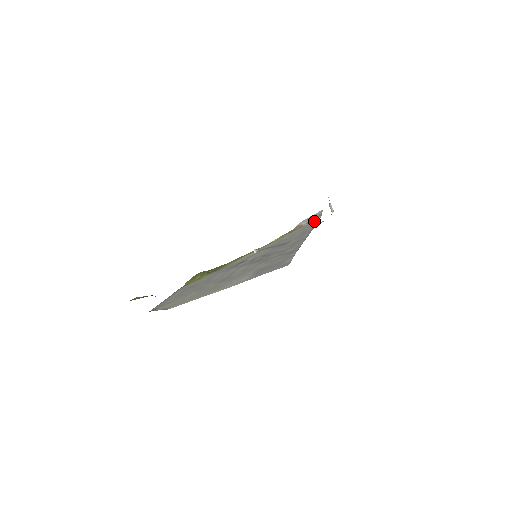
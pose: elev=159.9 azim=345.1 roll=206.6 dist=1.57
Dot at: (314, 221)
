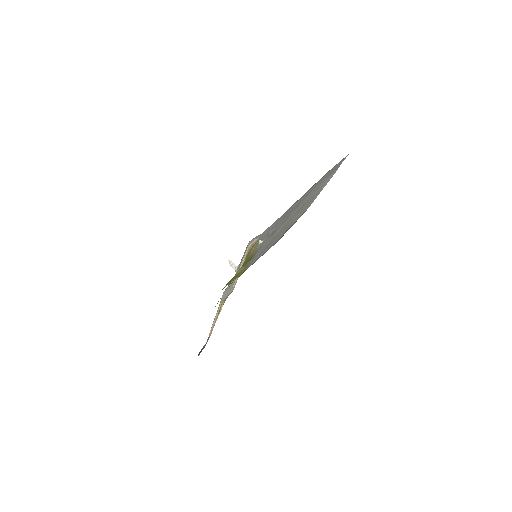
Dot at: (263, 232)
